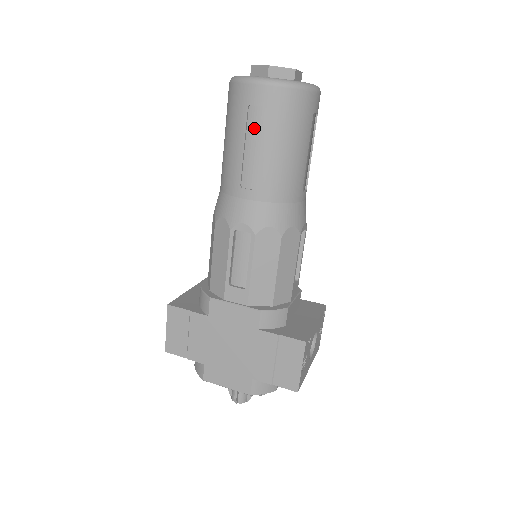
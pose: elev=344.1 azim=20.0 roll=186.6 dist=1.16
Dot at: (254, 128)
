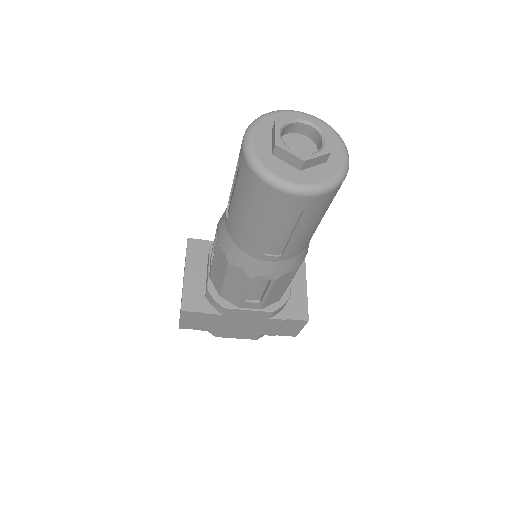
Dot at: (284, 220)
